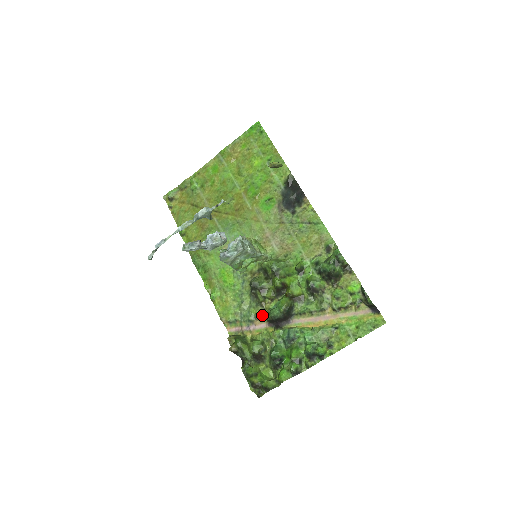
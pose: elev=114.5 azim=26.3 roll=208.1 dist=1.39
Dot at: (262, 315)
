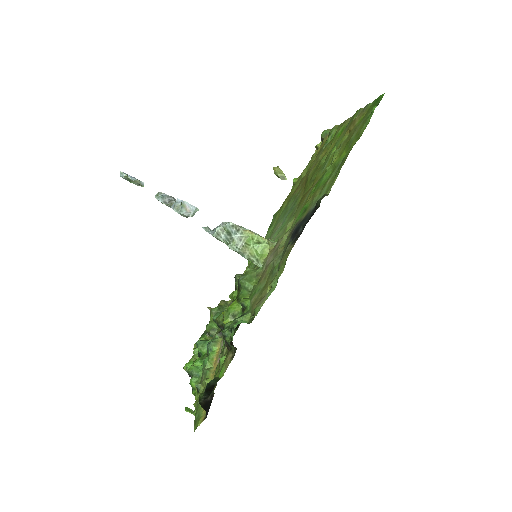
Dot at: occluded
